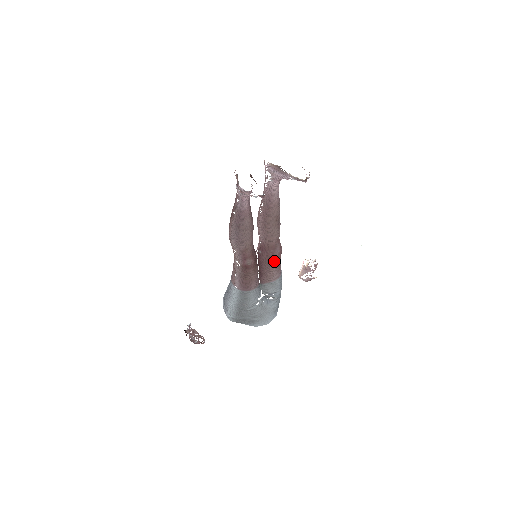
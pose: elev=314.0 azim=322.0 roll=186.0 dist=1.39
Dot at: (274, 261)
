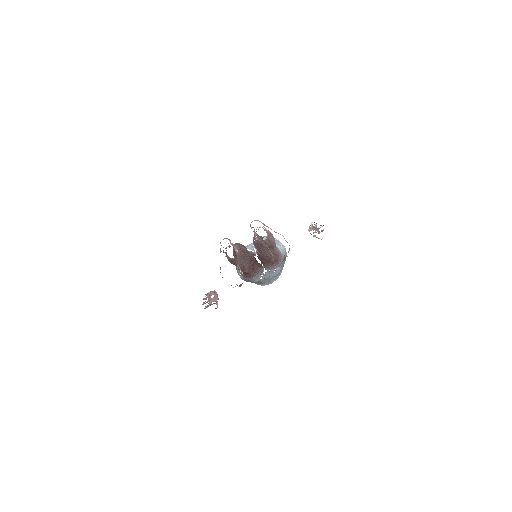
Dot at: (271, 263)
